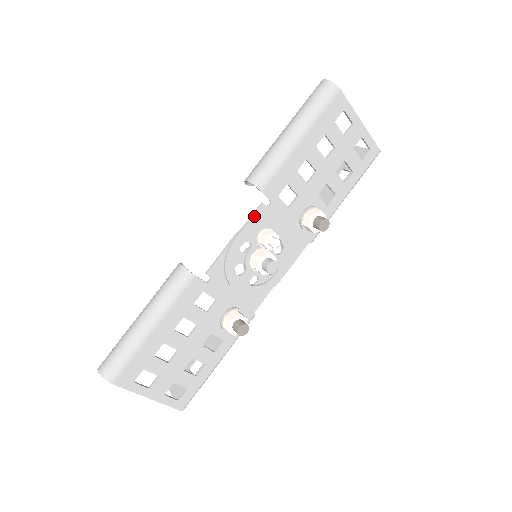
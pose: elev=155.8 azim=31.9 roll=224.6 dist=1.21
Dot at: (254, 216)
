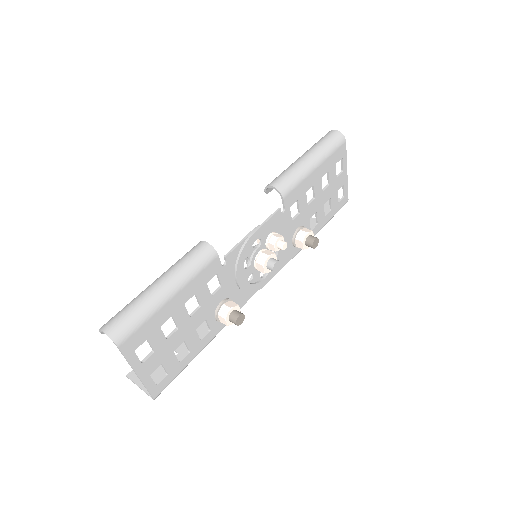
Dot at: (272, 217)
